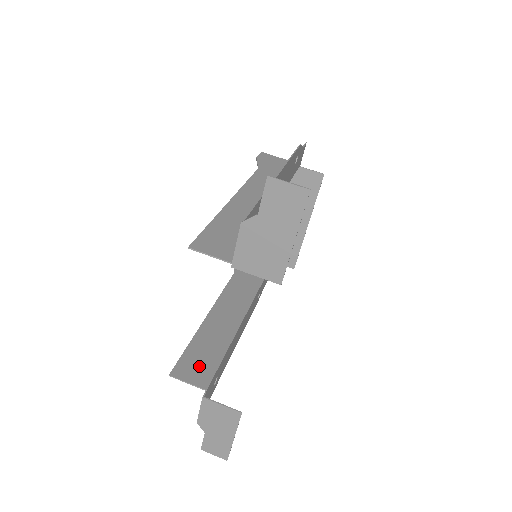
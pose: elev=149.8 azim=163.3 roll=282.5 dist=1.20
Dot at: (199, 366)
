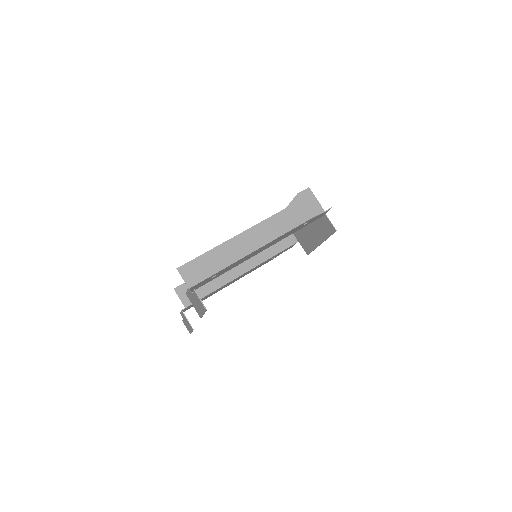
Dot at: (192, 292)
